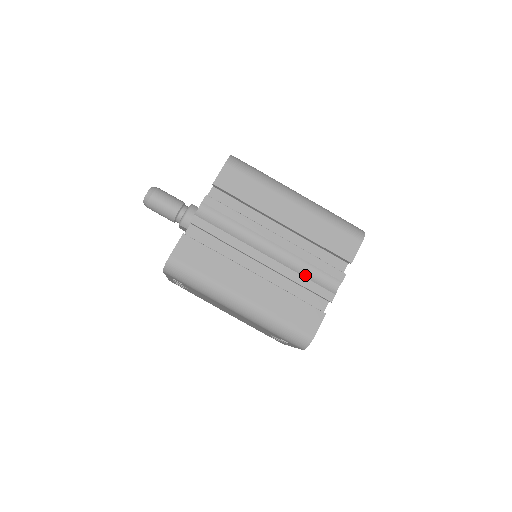
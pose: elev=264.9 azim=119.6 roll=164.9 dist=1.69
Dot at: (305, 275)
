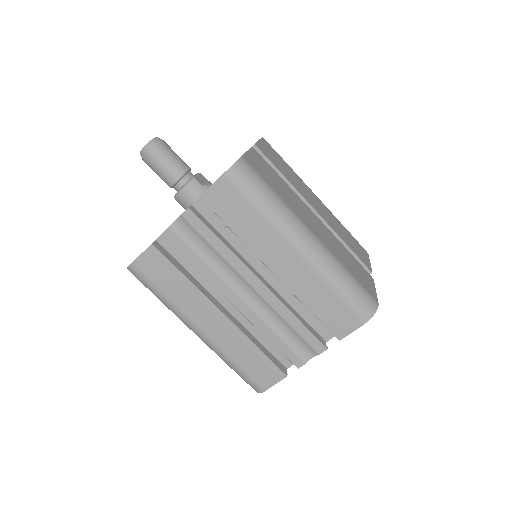
Dot at: (279, 333)
